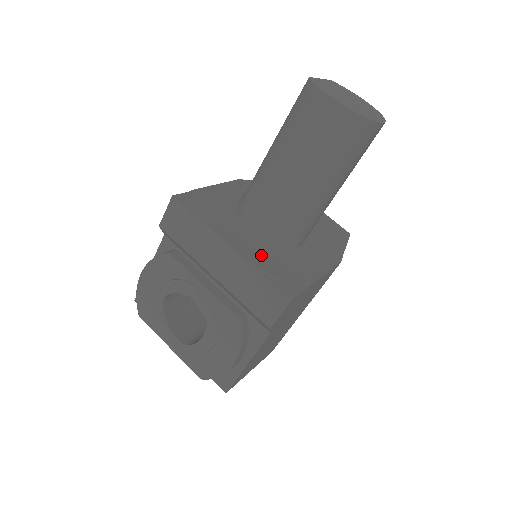
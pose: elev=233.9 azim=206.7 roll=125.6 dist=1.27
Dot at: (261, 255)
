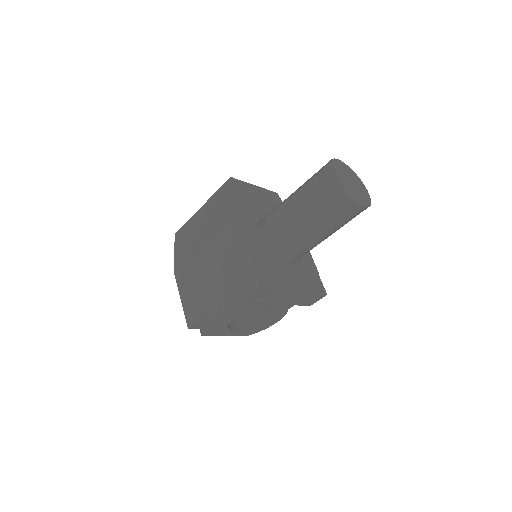
Dot at: (302, 279)
